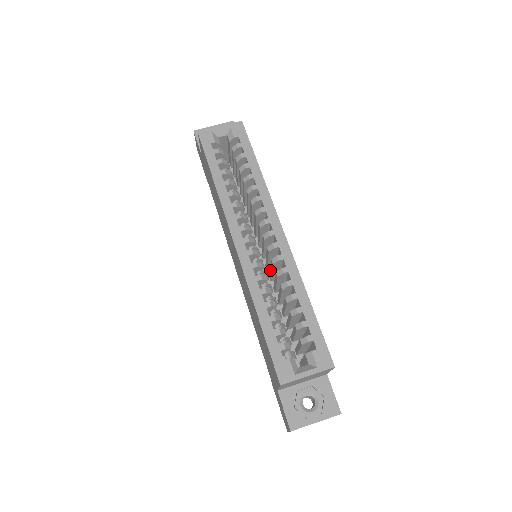
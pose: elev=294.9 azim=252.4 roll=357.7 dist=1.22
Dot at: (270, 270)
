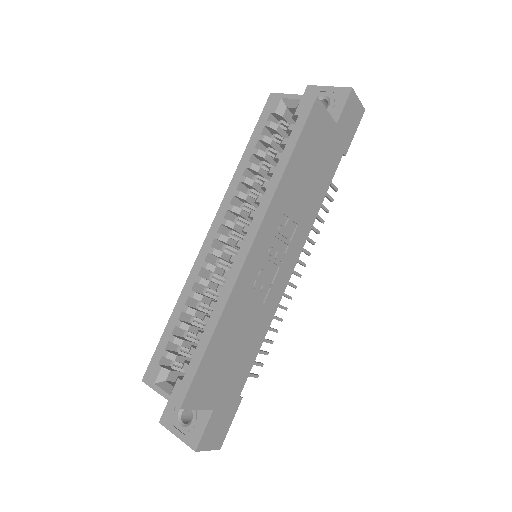
Dot at: occluded
